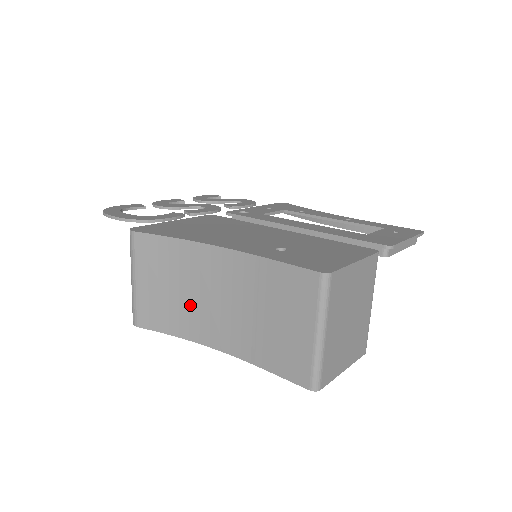
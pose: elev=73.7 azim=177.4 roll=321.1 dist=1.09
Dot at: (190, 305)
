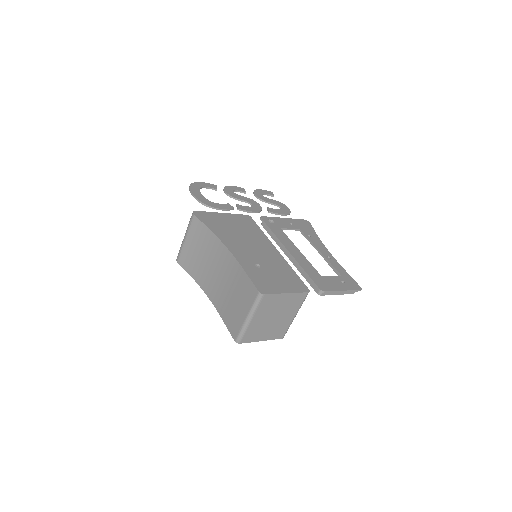
Dot at: (205, 267)
